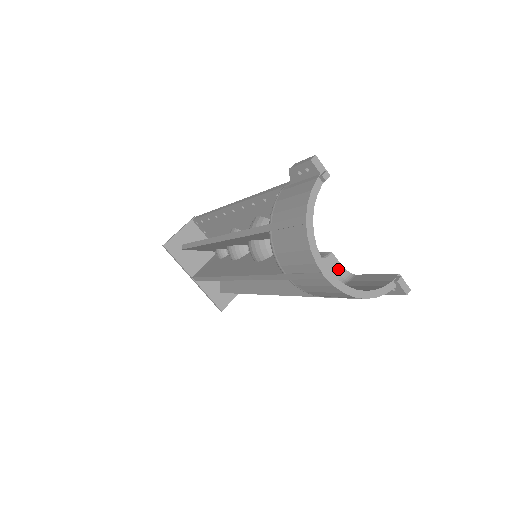
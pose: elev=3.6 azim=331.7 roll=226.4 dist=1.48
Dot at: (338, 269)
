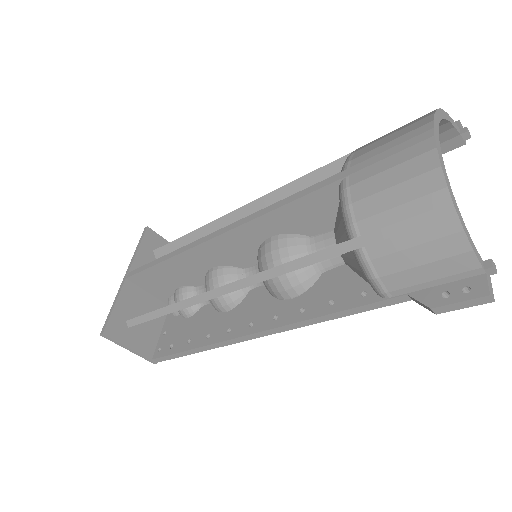
Dot at: occluded
